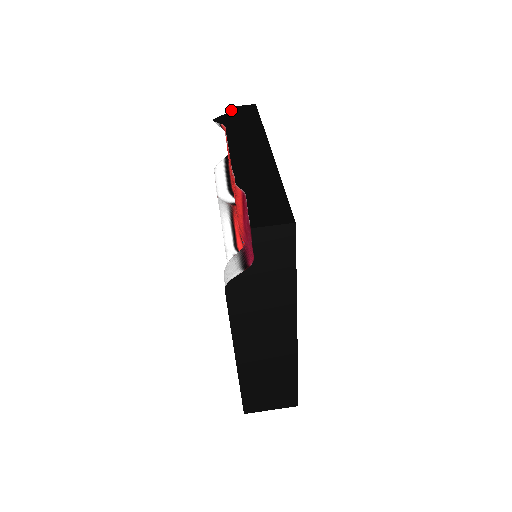
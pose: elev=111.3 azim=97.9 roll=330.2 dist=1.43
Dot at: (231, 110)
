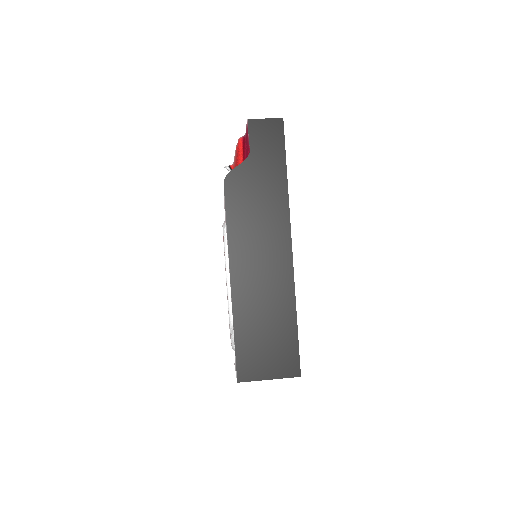
Dot at: occluded
